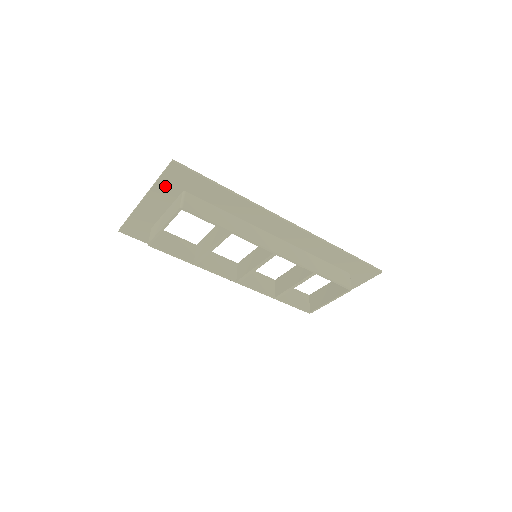
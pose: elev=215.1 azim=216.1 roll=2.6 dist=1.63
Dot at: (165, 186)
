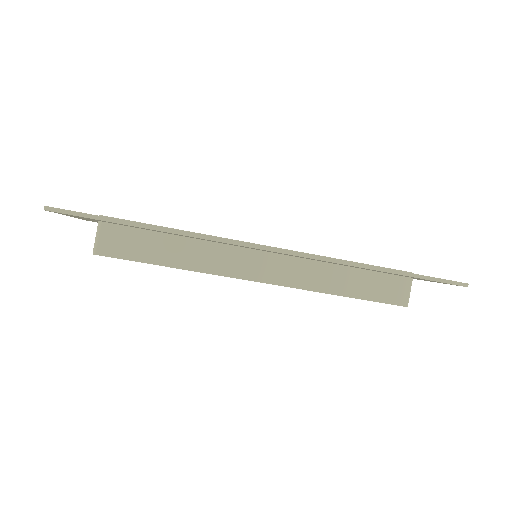
Dot at: (73, 216)
